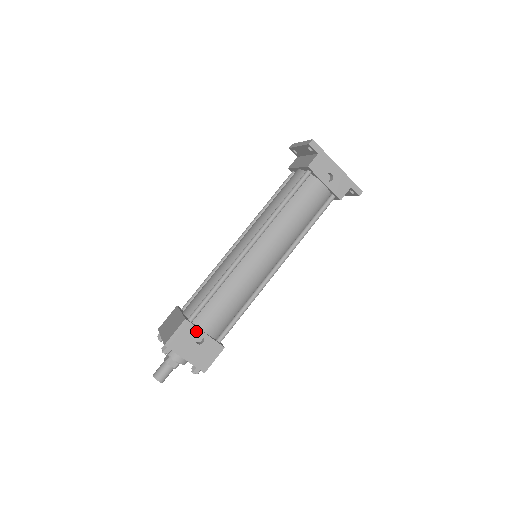
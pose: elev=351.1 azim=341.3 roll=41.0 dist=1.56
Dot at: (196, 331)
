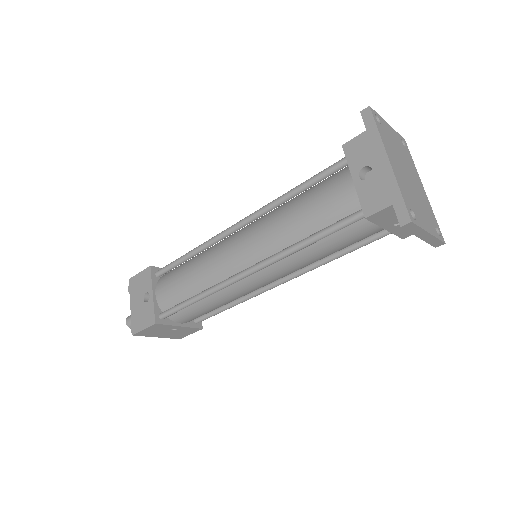
Dot at: (150, 285)
